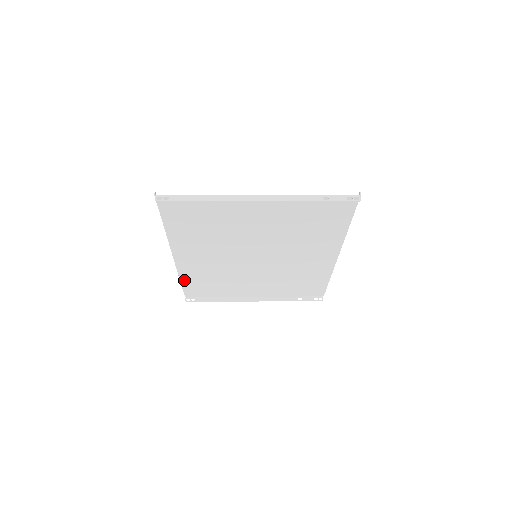
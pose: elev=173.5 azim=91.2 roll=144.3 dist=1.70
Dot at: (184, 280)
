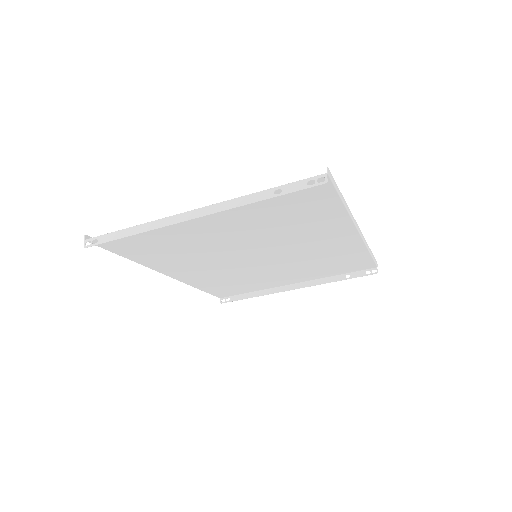
Dot at: (202, 288)
